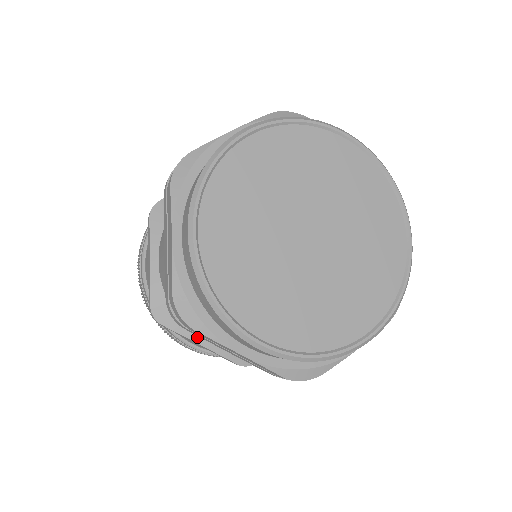
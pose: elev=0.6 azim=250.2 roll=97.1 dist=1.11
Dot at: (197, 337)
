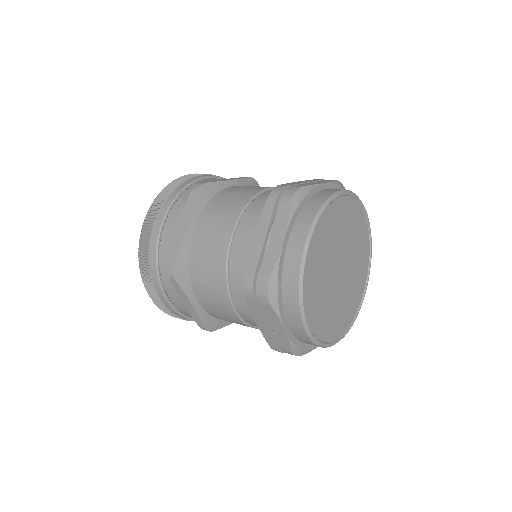
Dot at: occluded
